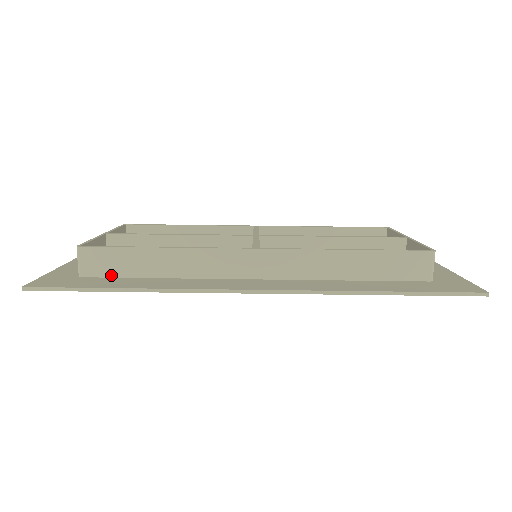
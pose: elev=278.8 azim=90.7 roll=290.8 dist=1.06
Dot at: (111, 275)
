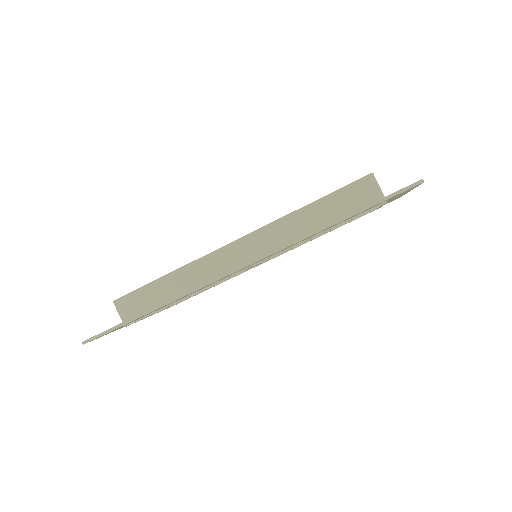
Dot at: occluded
